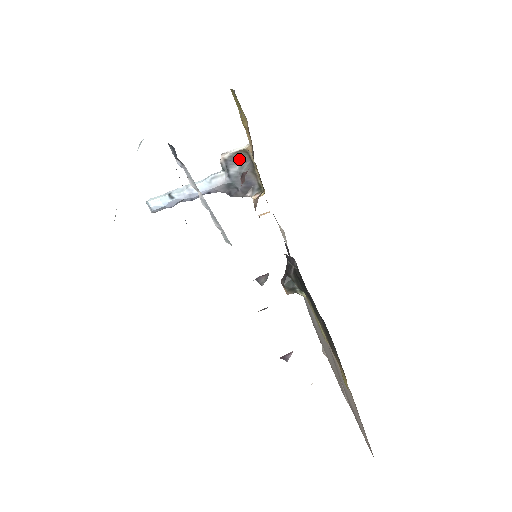
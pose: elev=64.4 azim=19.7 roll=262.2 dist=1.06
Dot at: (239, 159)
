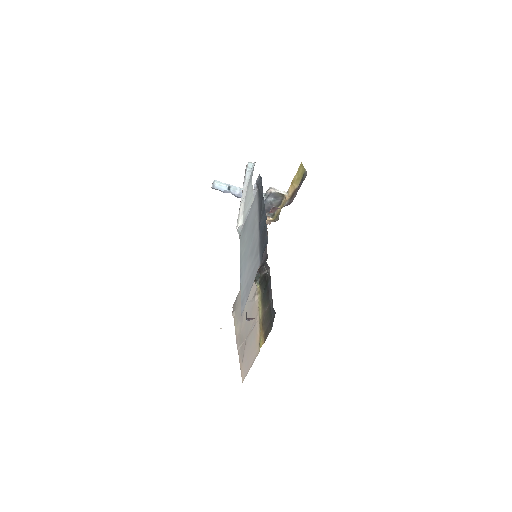
Dot at: (277, 196)
